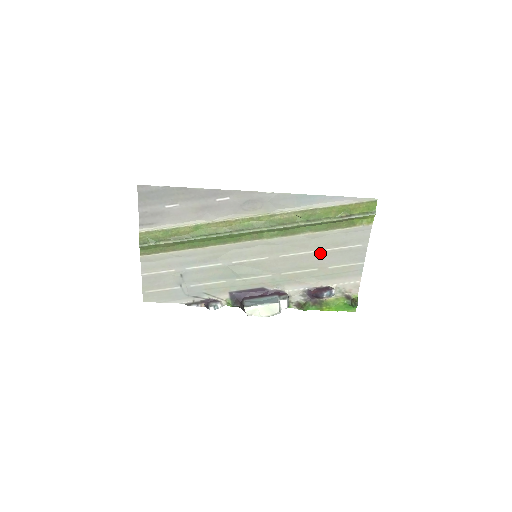
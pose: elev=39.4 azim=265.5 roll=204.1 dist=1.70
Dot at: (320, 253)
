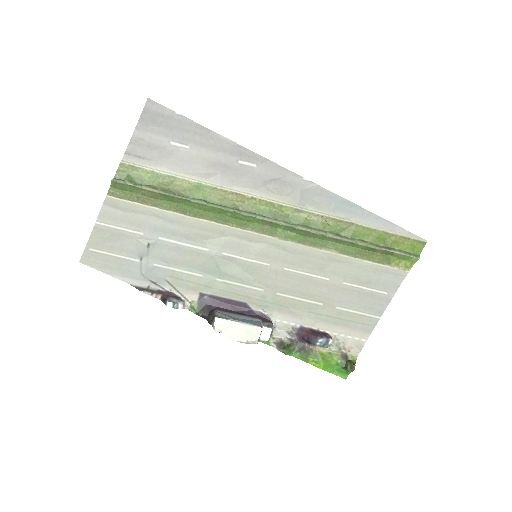
Dot at: (334, 284)
